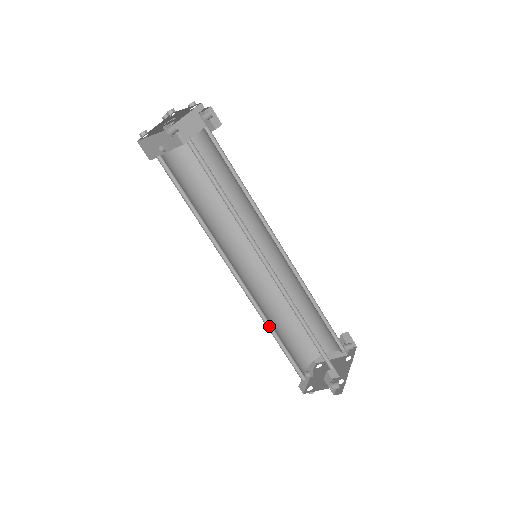
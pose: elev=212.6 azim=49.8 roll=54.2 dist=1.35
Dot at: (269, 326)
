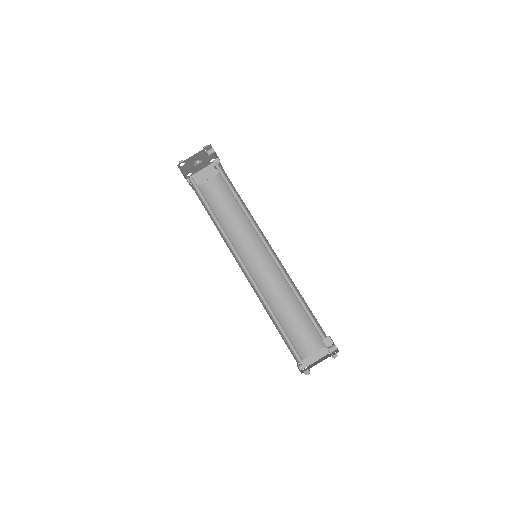
Dot at: (269, 310)
